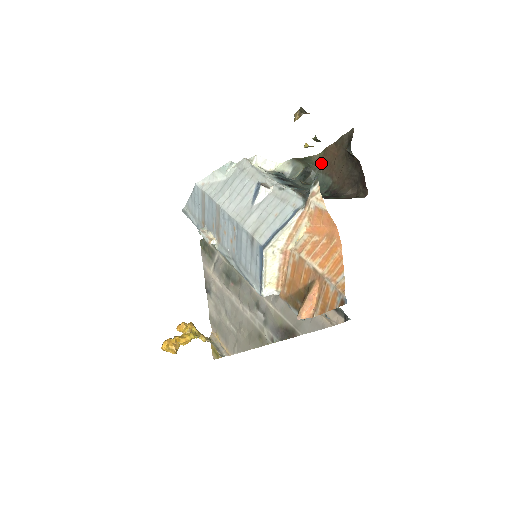
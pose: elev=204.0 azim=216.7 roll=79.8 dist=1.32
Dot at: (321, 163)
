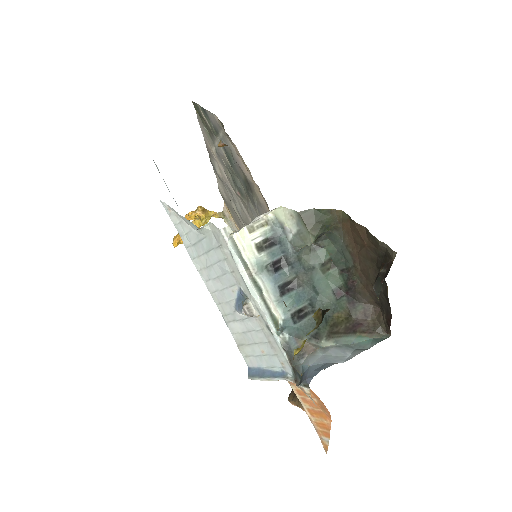
Dot at: (343, 225)
